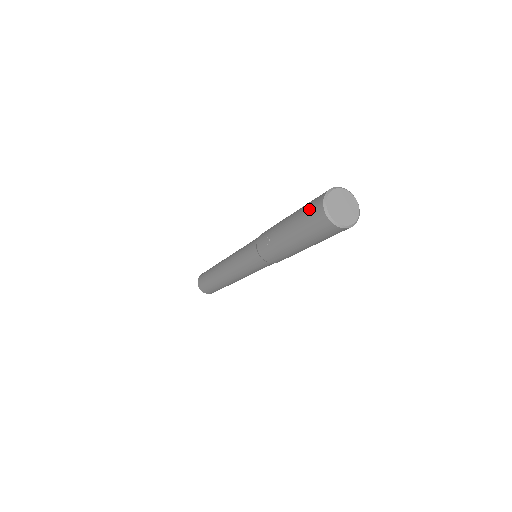
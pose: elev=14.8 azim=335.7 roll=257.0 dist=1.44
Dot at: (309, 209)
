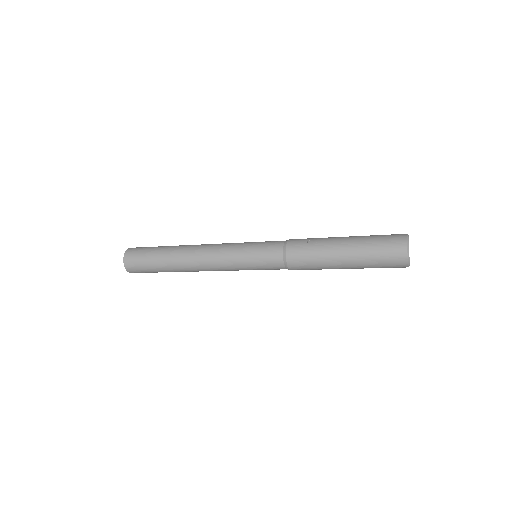
Dot at: (386, 235)
